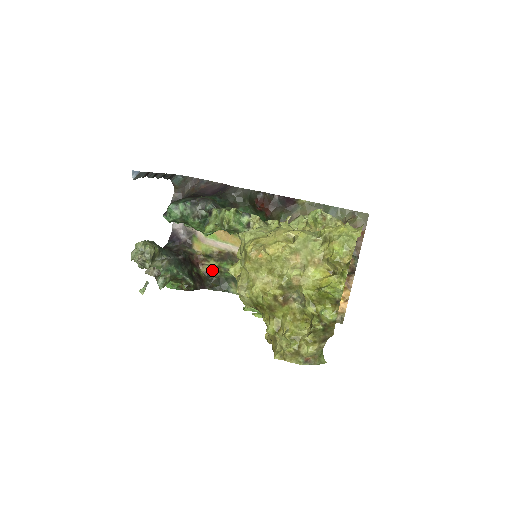
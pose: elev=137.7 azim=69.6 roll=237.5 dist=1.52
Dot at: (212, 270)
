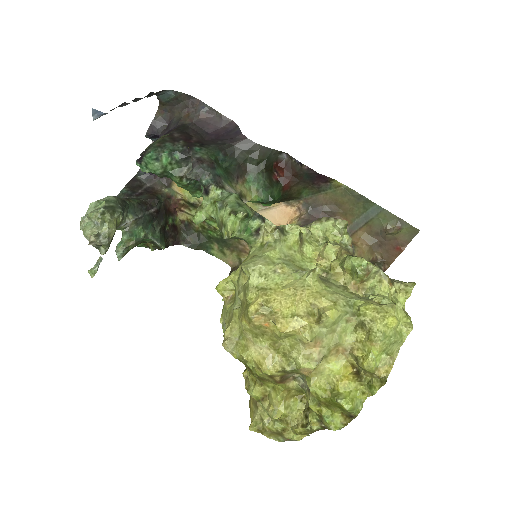
Dot at: (192, 221)
